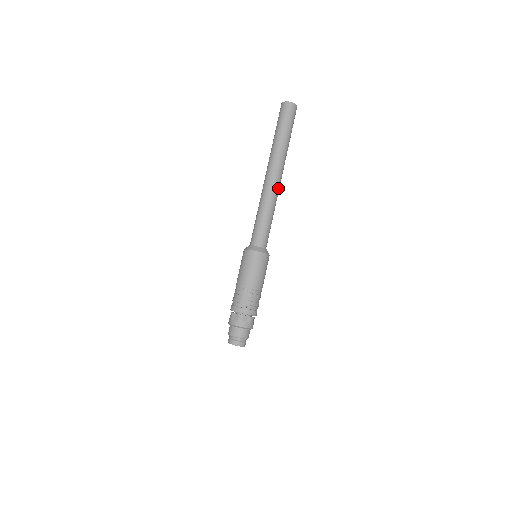
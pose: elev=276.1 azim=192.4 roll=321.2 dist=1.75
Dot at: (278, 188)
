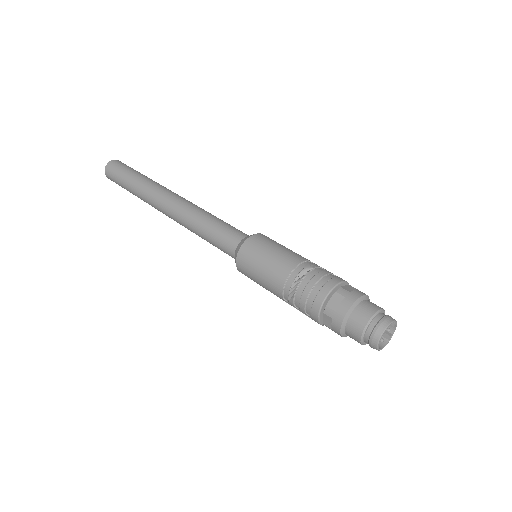
Dot at: occluded
